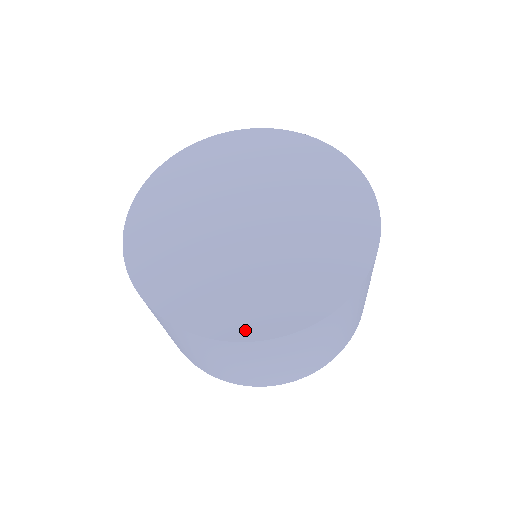
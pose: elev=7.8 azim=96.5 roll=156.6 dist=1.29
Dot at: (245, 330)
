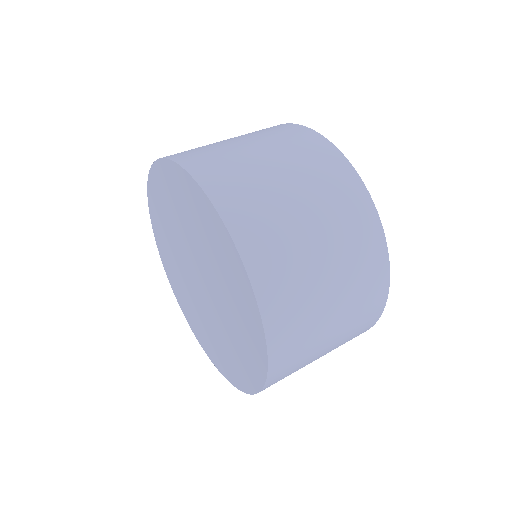
Dot at: (212, 357)
